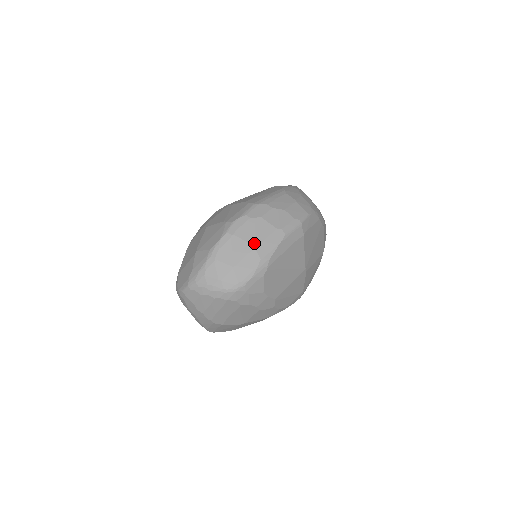
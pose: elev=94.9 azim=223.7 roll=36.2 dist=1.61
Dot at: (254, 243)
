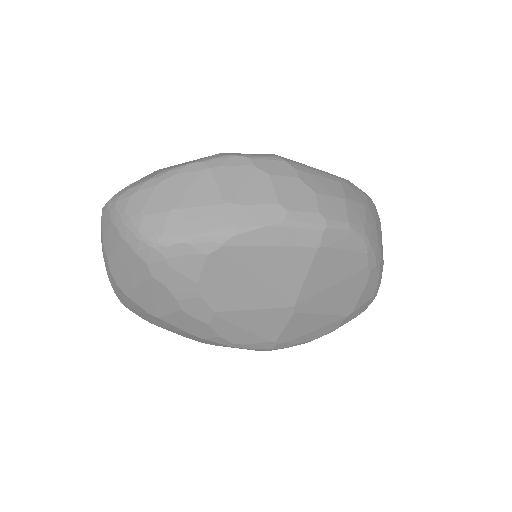
Dot at: (228, 198)
